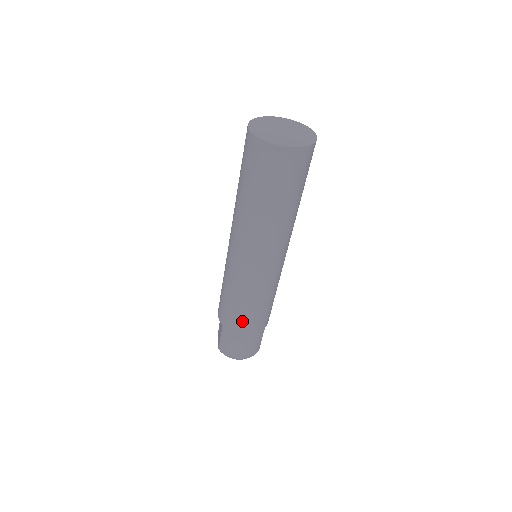
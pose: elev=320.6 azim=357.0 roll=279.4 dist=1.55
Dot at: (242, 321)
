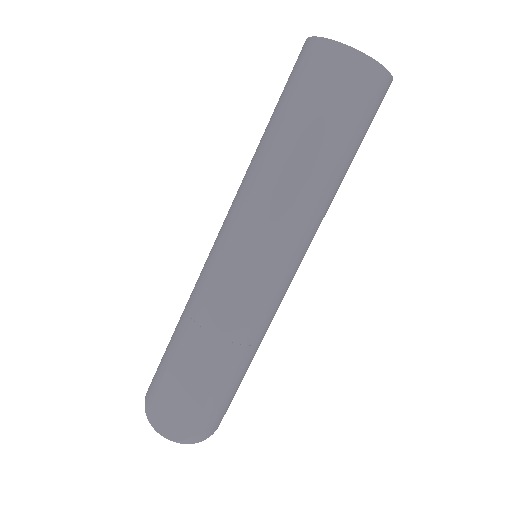
Dot at: (249, 362)
